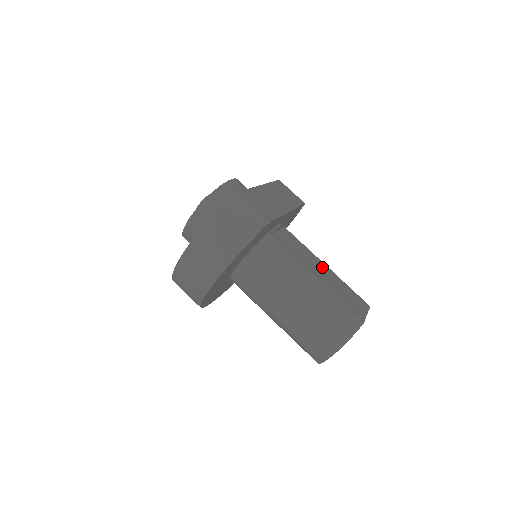
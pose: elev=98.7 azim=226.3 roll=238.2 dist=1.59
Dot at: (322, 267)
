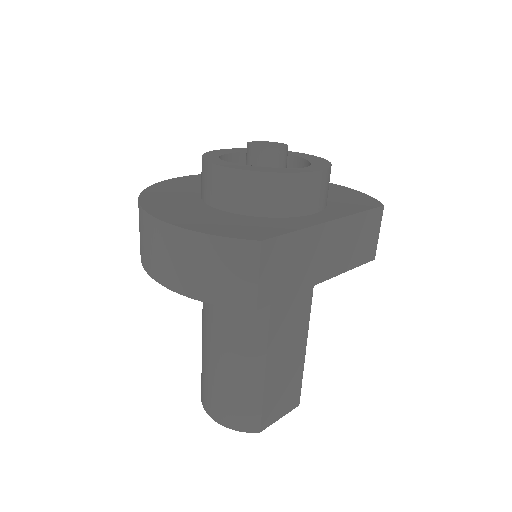
Dot at: (297, 343)
